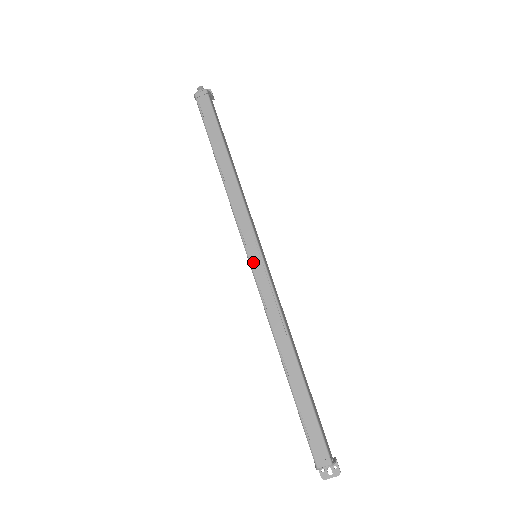
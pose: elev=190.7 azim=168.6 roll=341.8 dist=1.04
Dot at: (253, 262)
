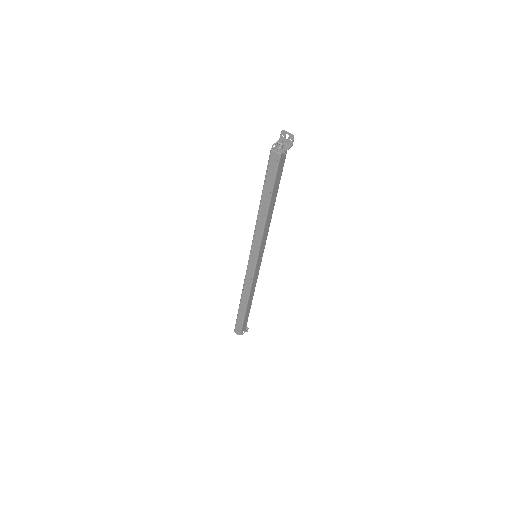
Dot at: (250, 261)
